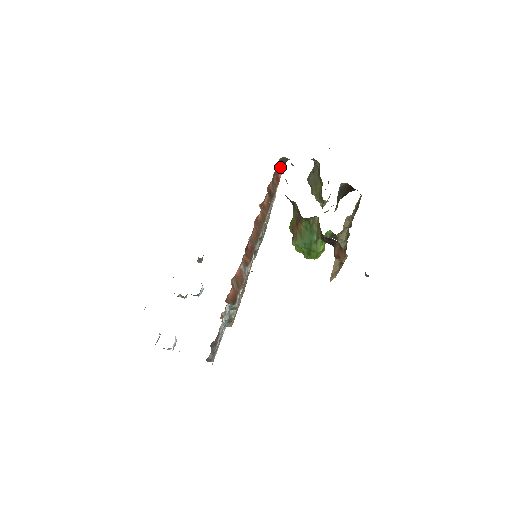
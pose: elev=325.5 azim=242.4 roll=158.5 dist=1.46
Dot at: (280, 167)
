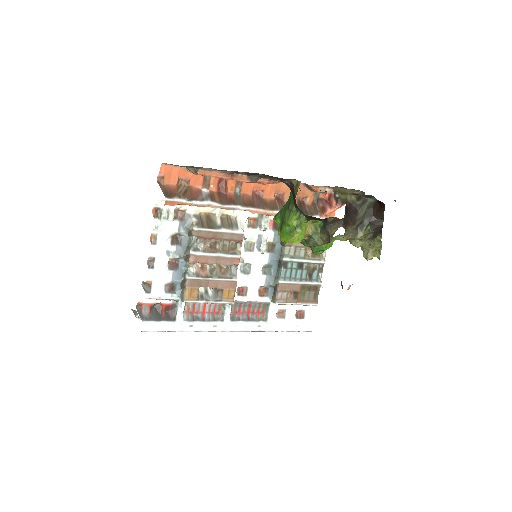
Dot at: (333, 204)
